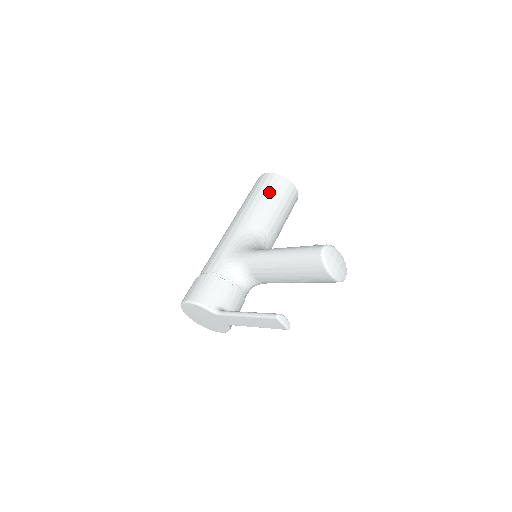
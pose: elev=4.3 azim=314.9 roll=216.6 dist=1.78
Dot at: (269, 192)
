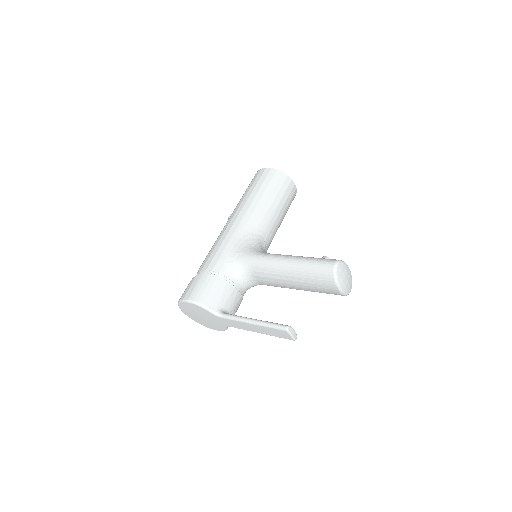
Dot at: (271, 189)
